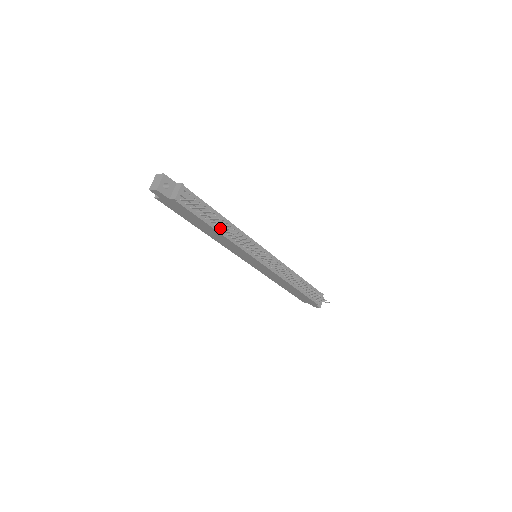
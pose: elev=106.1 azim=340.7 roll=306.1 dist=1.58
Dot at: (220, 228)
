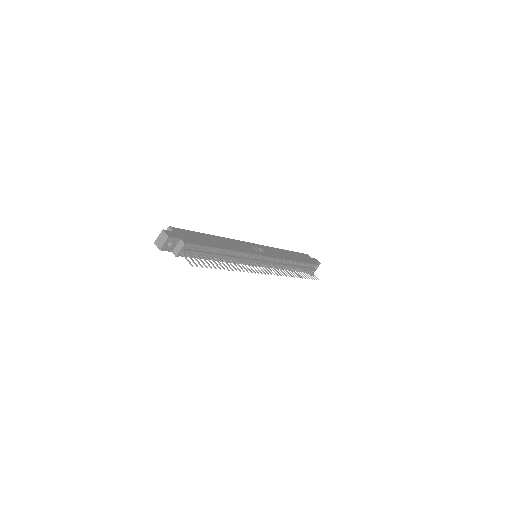
Dot at: (219, 259)
